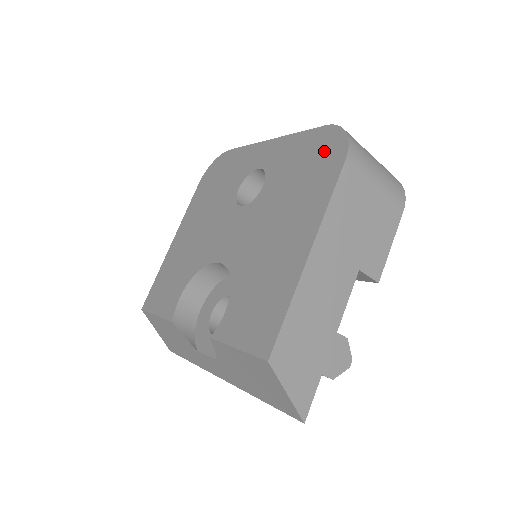
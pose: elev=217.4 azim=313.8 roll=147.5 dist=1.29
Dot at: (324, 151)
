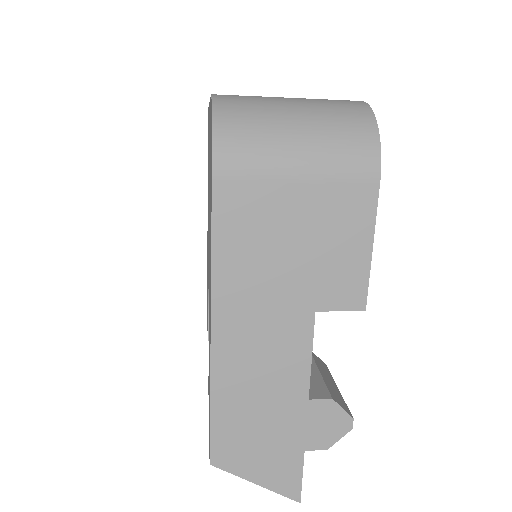
Dot at: occluded
